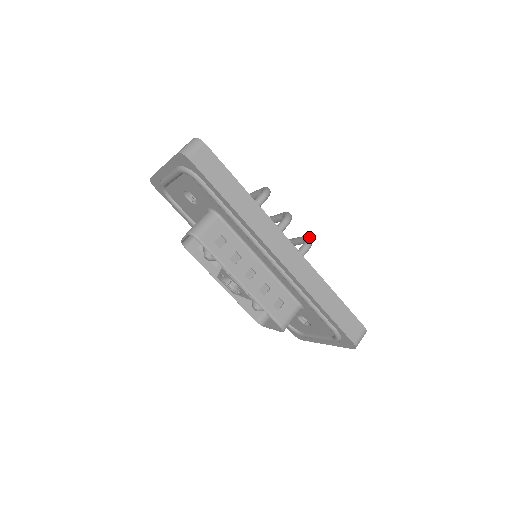
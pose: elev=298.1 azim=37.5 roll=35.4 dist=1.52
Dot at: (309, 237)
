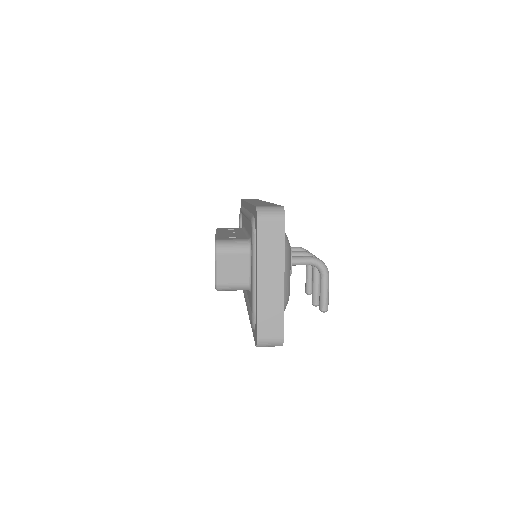
Dot at: occluded
